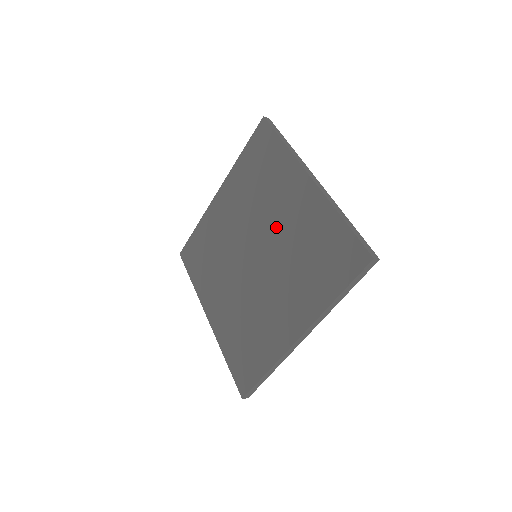
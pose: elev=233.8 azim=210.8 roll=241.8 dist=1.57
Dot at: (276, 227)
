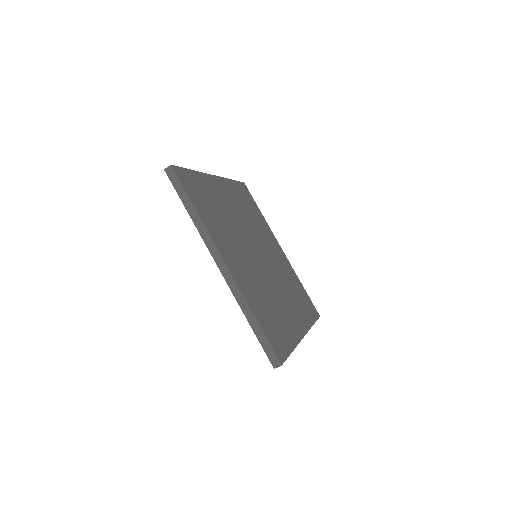
Dot at: occluded
